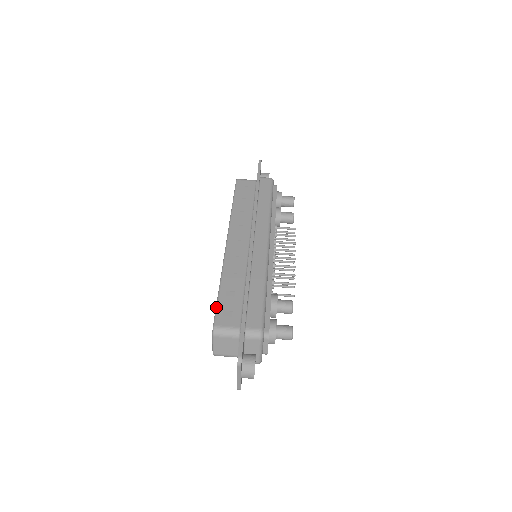
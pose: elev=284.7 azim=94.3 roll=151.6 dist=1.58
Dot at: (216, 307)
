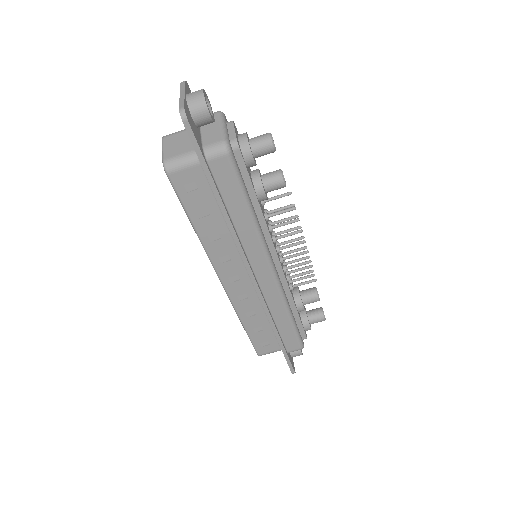
Dot at: occluded
